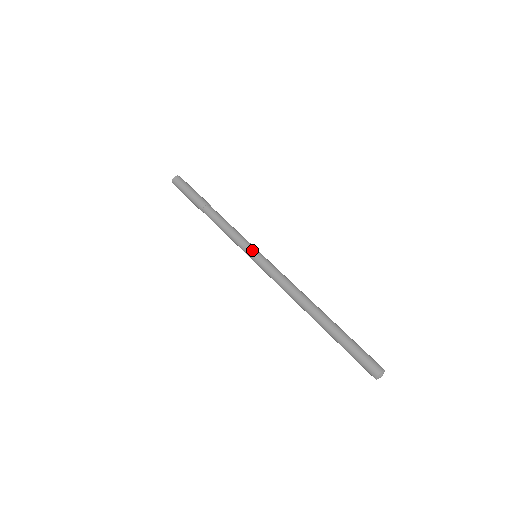
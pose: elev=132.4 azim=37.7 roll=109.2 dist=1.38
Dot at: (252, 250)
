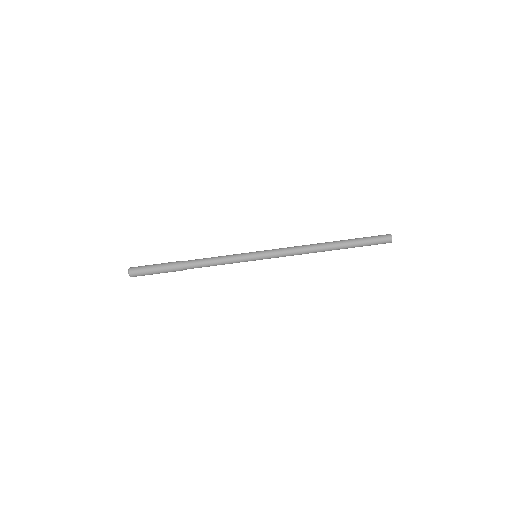
Dot at: occluded
